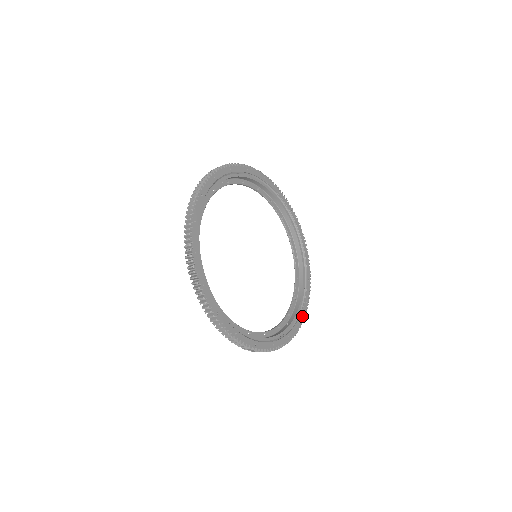
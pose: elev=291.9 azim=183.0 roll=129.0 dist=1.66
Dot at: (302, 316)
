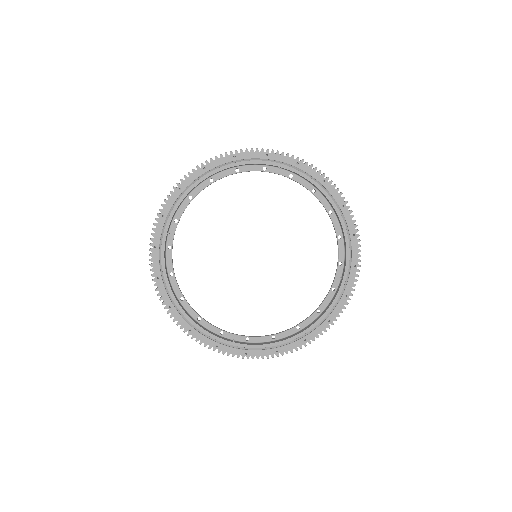
Dot at: (256, 353)
